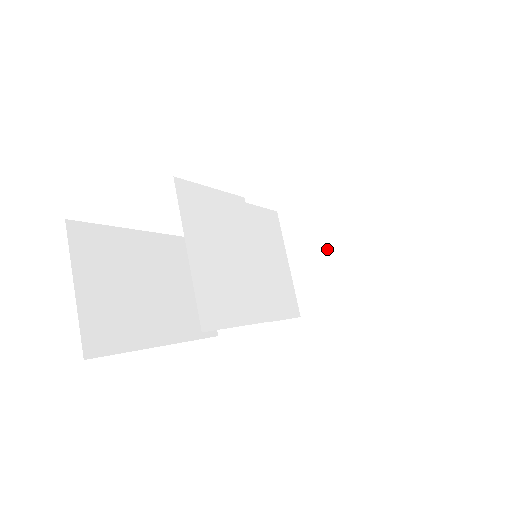
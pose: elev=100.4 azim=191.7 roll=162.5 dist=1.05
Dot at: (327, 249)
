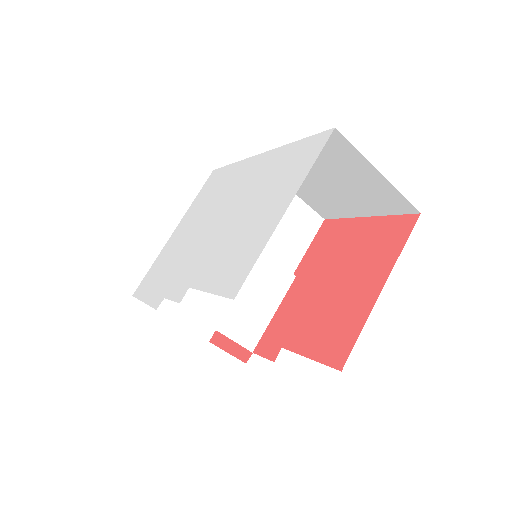
Dot at: (312, 184)
